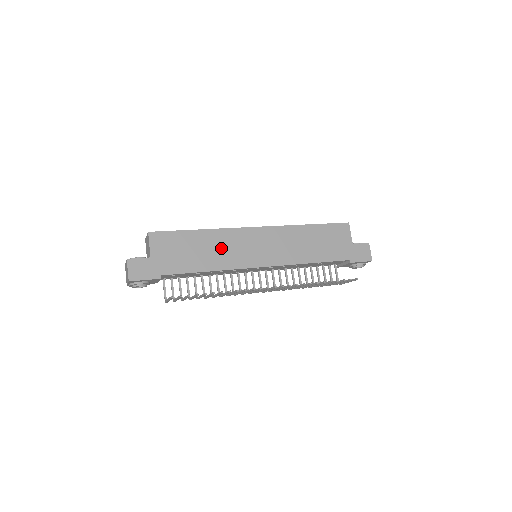
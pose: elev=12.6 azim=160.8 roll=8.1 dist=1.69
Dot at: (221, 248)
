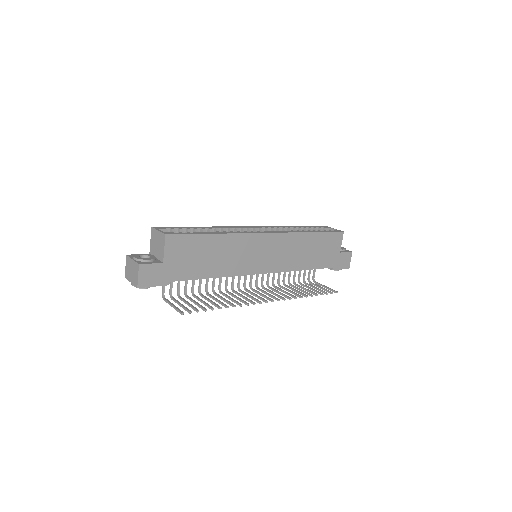
Dot at: (231, 254)
